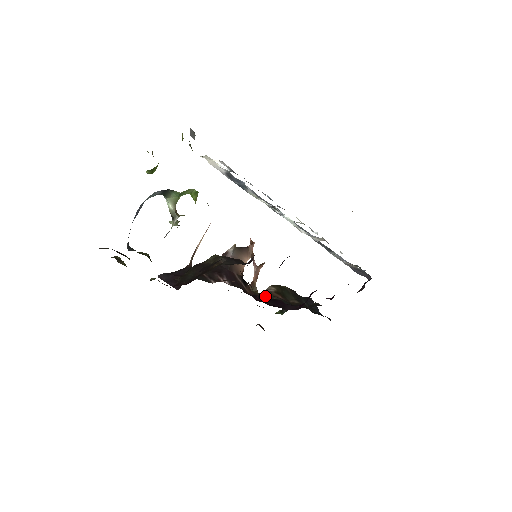
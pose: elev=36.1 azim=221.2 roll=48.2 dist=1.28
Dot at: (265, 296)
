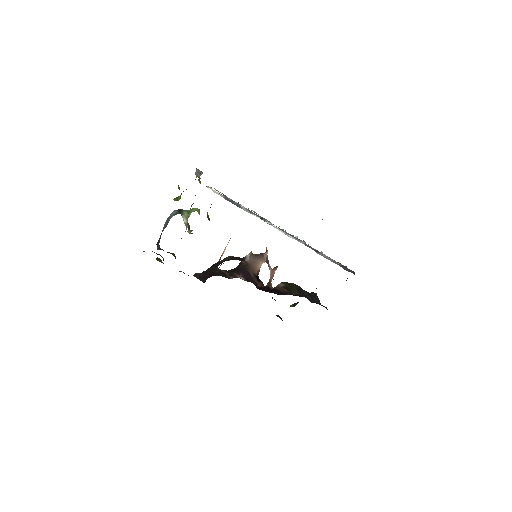
Dot at: (269, 287)
